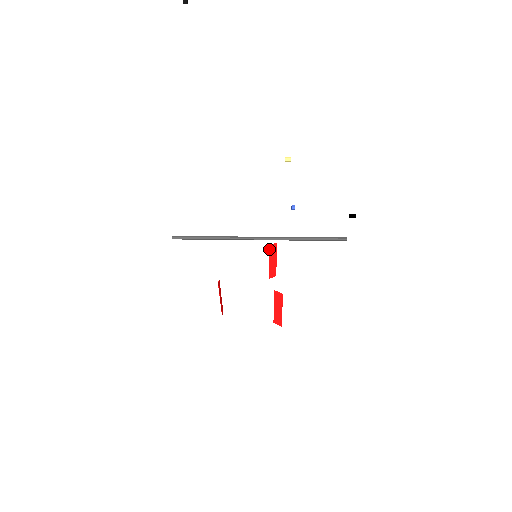
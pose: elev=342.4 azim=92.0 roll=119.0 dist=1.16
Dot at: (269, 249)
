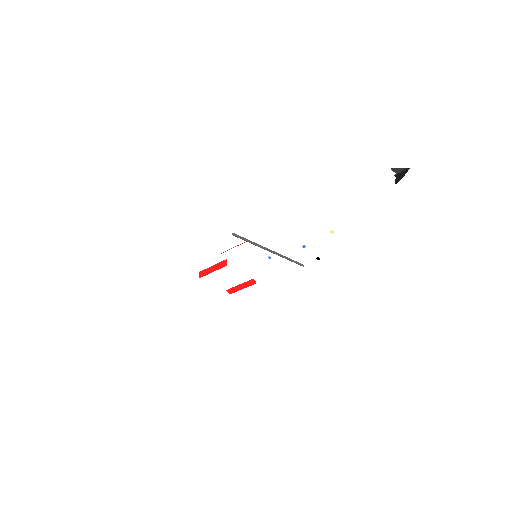
Dot at: occluded
